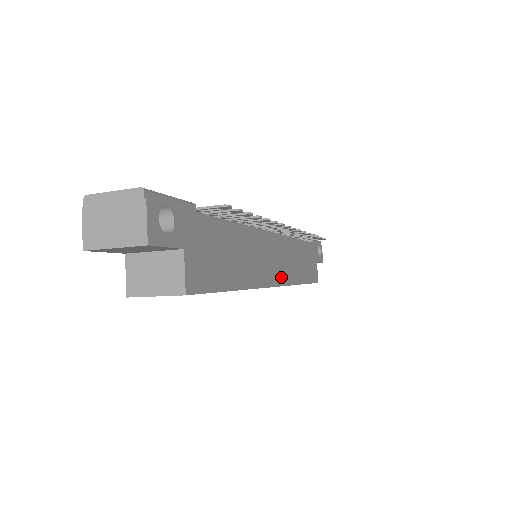
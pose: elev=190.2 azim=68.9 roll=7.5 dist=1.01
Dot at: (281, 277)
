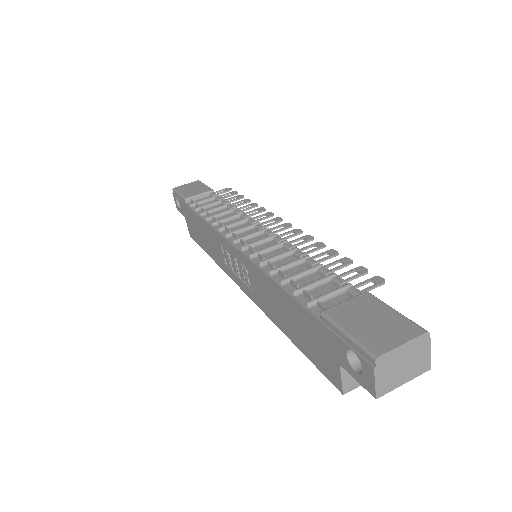
Dot at: occluded
